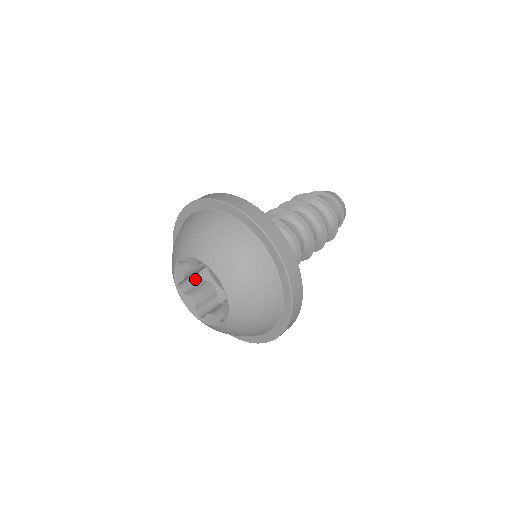
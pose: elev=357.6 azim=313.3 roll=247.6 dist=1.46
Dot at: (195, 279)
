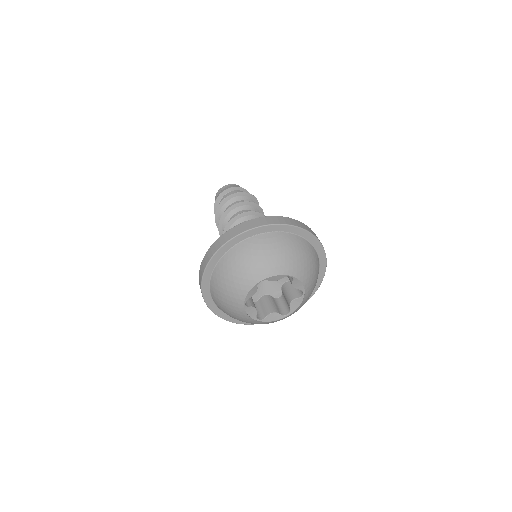
Dot at: occluded
